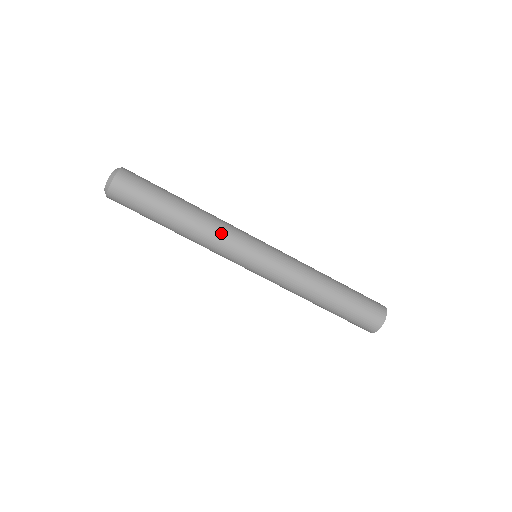
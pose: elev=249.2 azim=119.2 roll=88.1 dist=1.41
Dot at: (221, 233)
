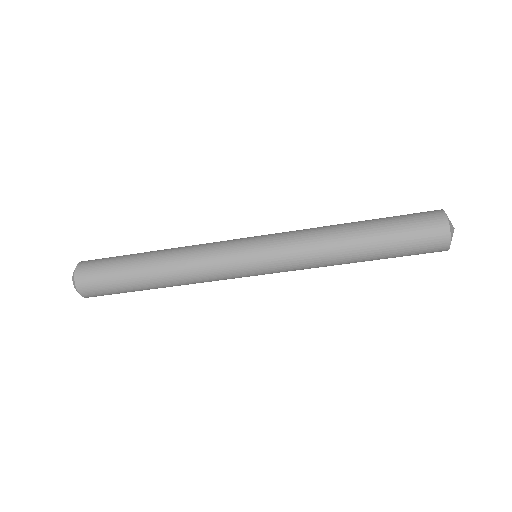
Dot at: (206, 281)
